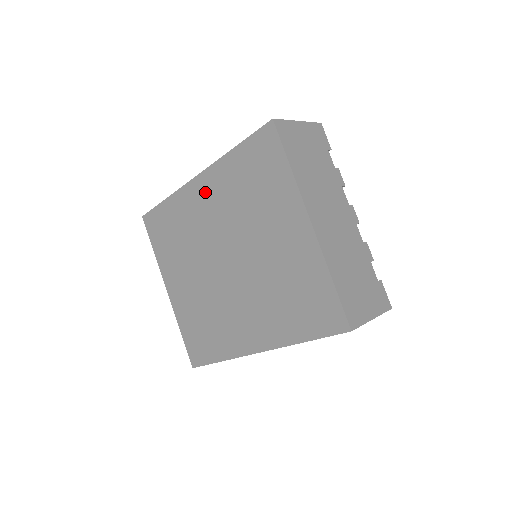
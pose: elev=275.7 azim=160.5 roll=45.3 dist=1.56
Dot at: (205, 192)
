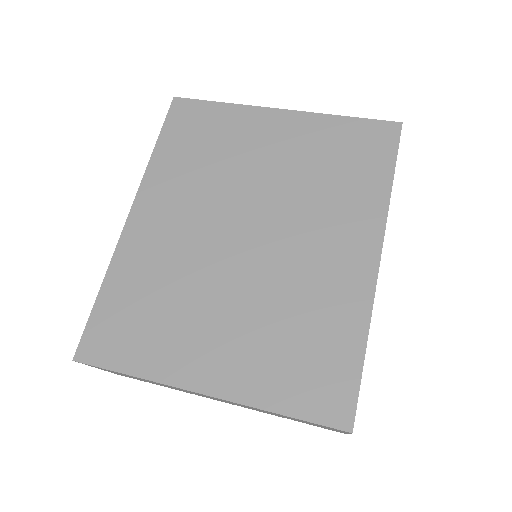
Dot at: (154, 212)
